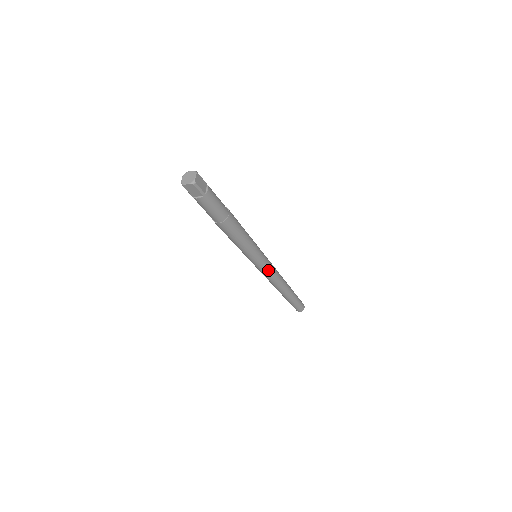
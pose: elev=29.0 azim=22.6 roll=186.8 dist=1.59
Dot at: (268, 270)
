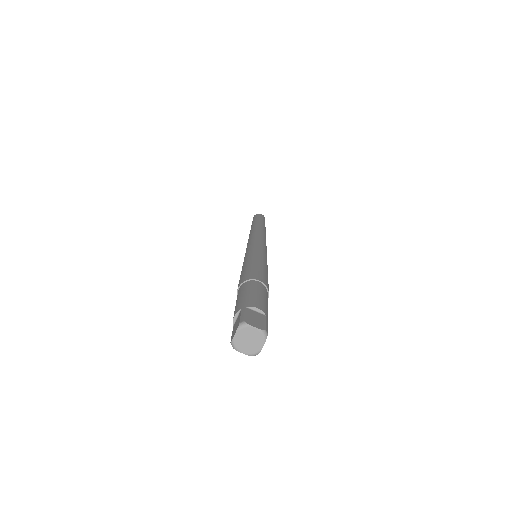
Dot at: occluded
